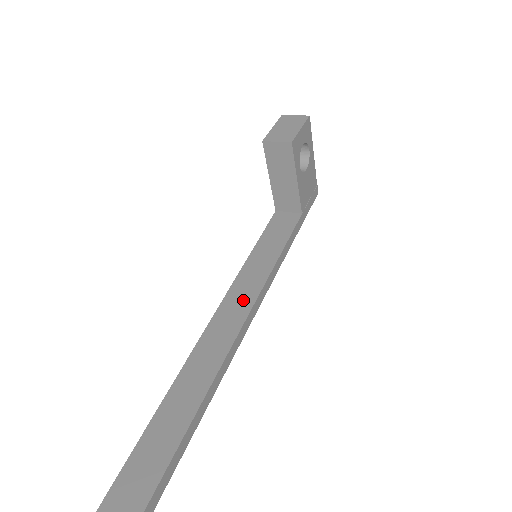
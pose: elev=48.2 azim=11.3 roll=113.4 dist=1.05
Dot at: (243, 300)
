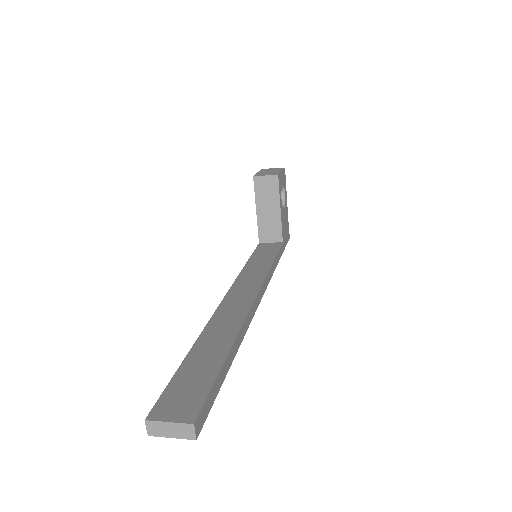
Dot at: (251, 283)
